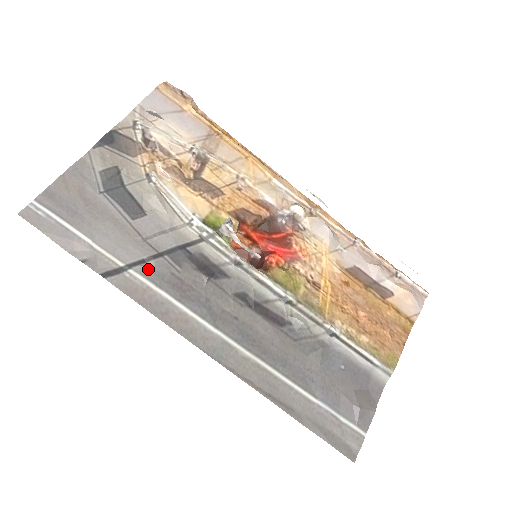
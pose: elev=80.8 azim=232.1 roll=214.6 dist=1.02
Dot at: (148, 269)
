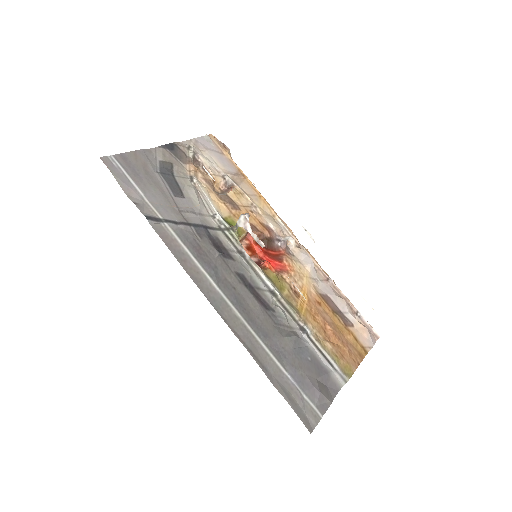
Dot at: (178, 229)
